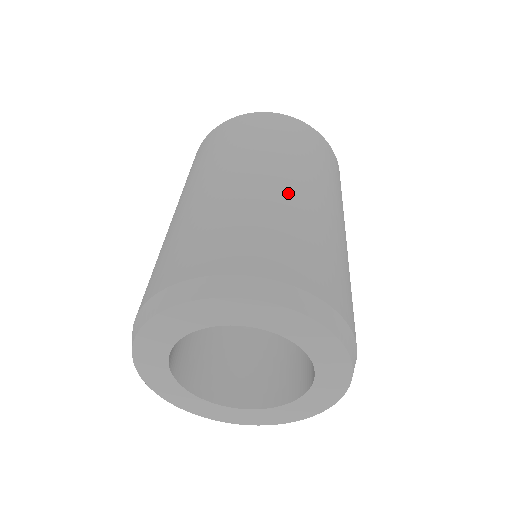
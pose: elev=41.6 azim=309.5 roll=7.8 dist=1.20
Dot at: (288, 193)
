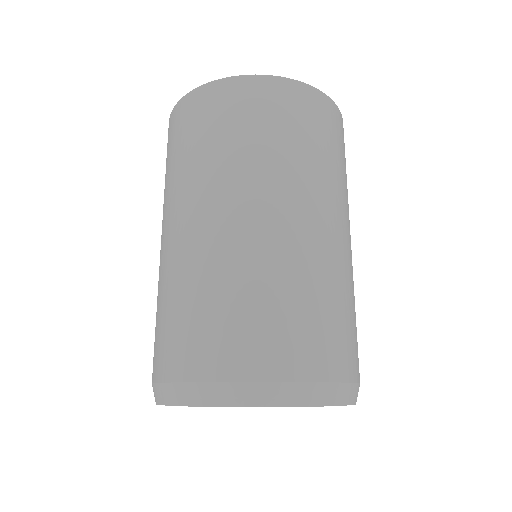
Dot at: (228, 238)
